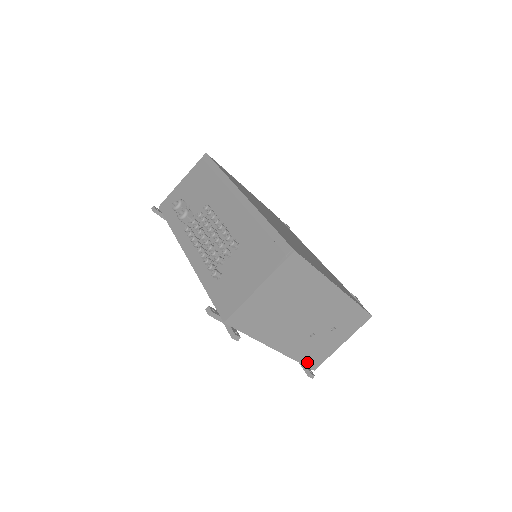
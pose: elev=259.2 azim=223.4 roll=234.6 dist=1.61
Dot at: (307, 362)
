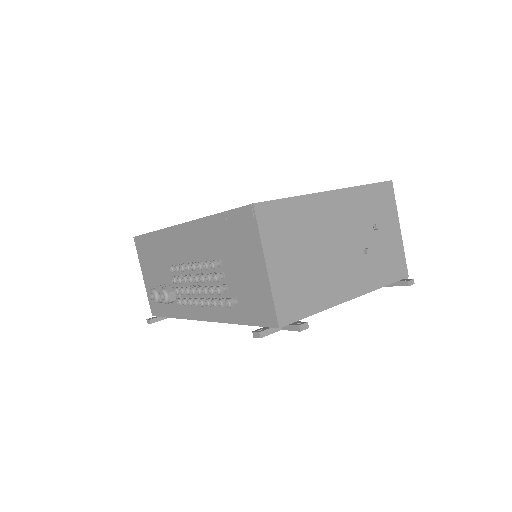
Dot at: (393, 277)
